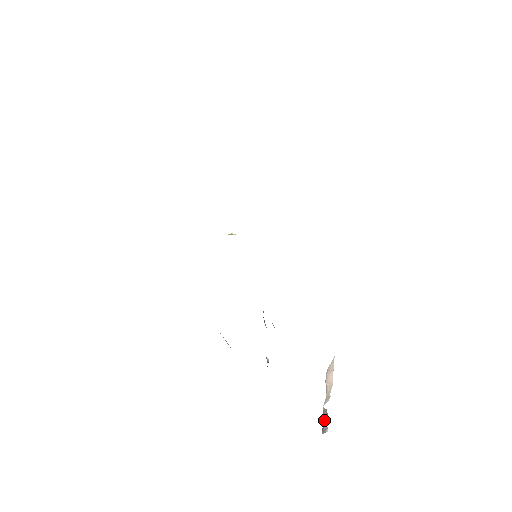
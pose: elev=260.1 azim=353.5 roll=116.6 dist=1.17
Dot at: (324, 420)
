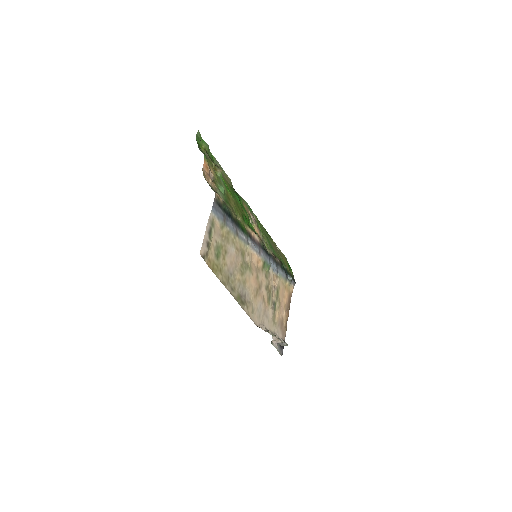
Dot at: (282, 345)
